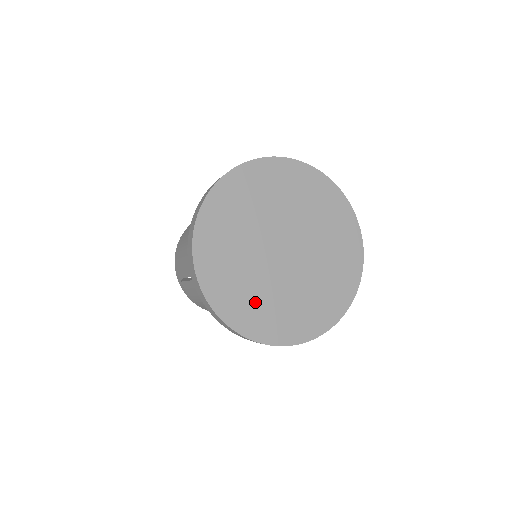
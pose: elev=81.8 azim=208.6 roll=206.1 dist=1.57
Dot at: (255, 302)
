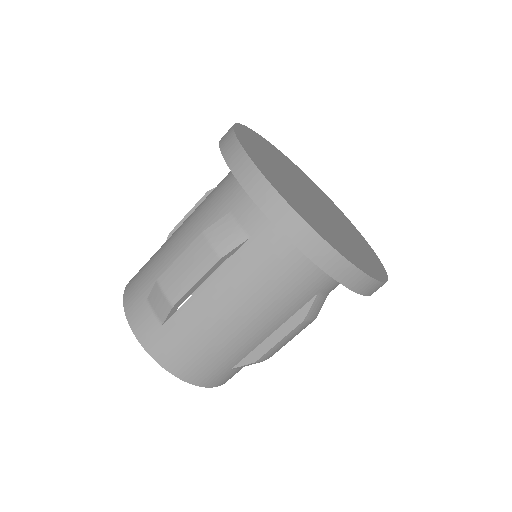
Dot at: (309, 212)
